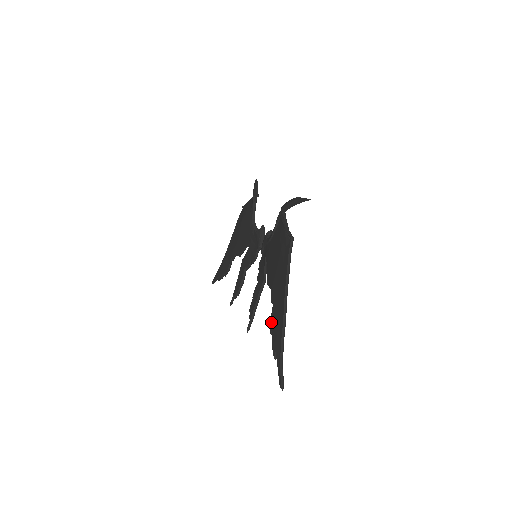
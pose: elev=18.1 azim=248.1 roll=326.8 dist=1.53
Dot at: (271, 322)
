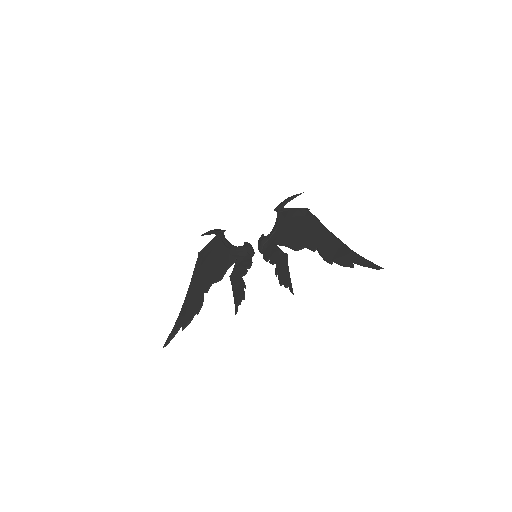
Dot at: (326, 257)
